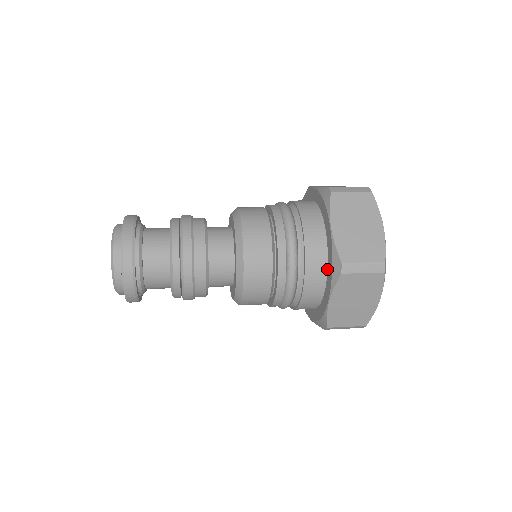
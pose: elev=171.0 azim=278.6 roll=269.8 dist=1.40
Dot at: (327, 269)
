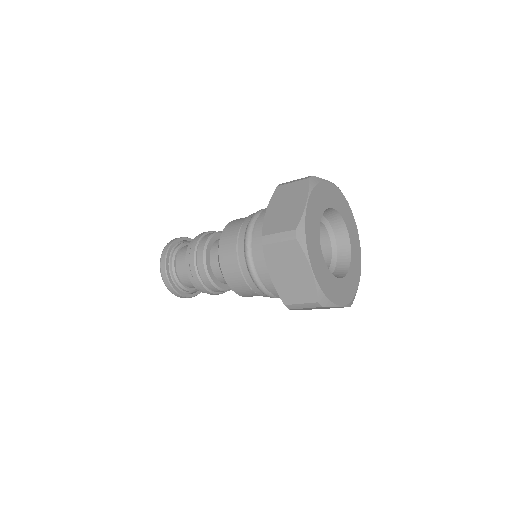
Dot at: occluded
